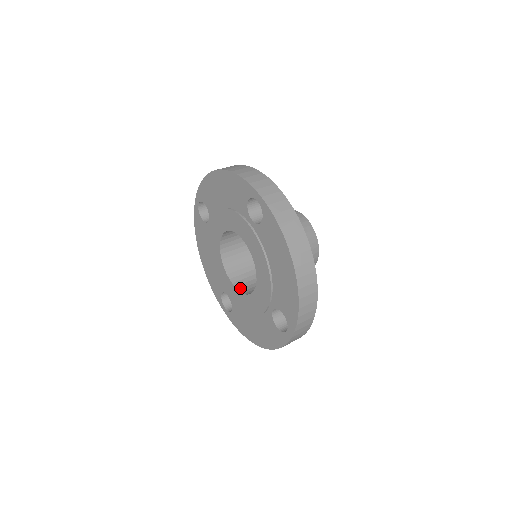
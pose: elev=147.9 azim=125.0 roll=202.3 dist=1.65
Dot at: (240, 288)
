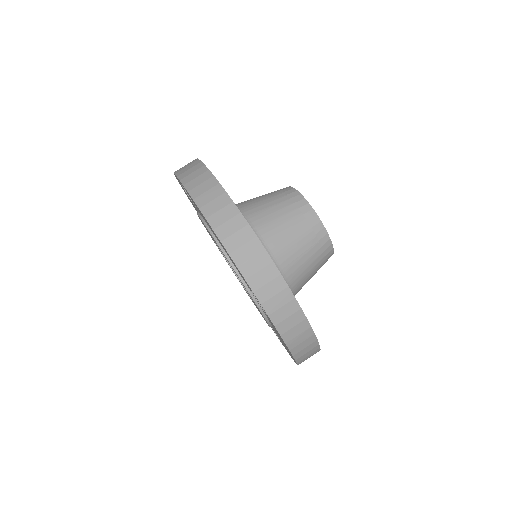
Dot at: occluded
